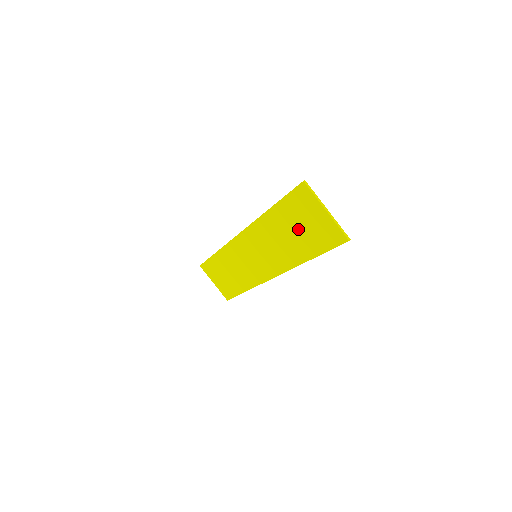
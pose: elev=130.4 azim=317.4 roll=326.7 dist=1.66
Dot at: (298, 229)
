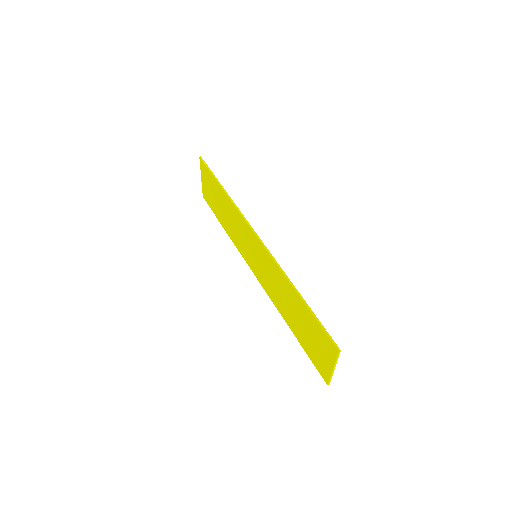
Dot at: (304, 327)
